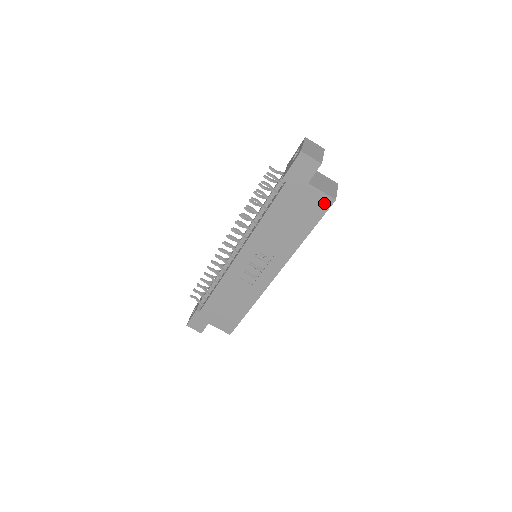
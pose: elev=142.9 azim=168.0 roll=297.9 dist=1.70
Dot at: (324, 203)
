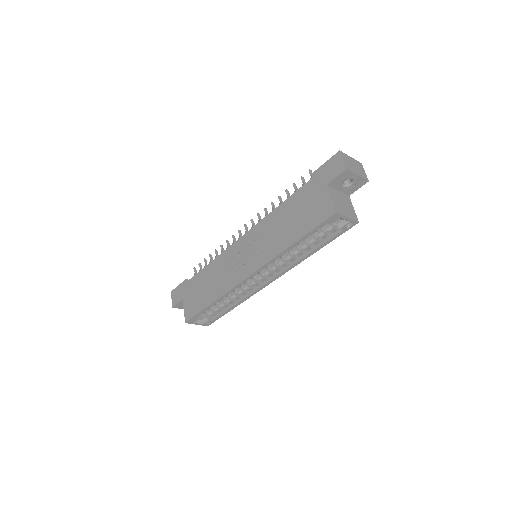
Dot at: (326, 212)
